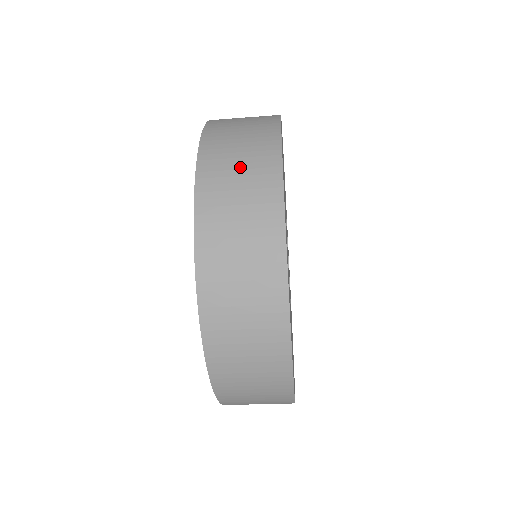
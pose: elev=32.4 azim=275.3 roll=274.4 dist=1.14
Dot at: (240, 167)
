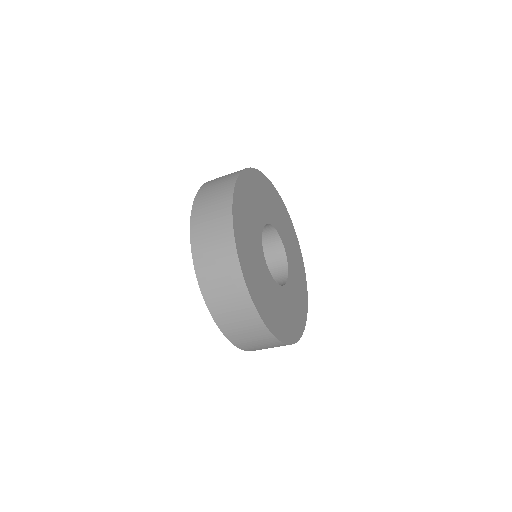
Dot at: (218, 271)
